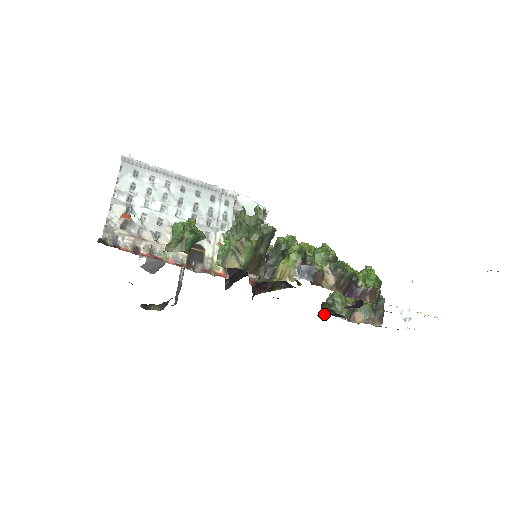
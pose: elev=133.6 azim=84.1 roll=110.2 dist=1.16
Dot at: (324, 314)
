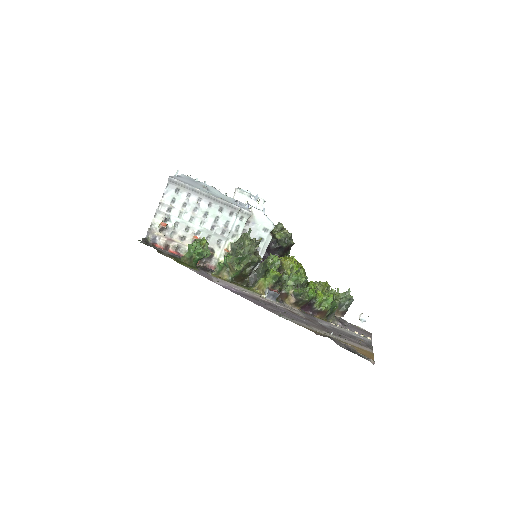
Dot at: occluded
